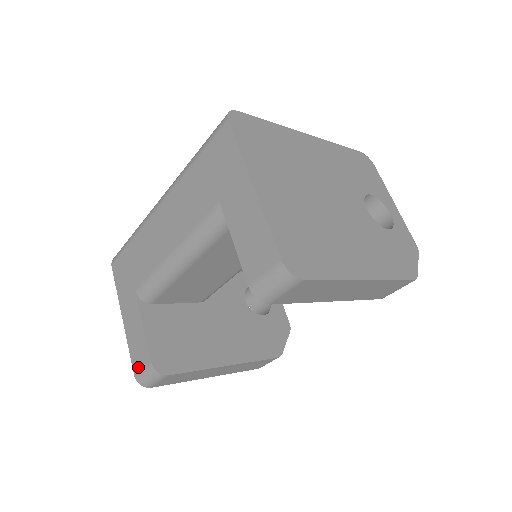
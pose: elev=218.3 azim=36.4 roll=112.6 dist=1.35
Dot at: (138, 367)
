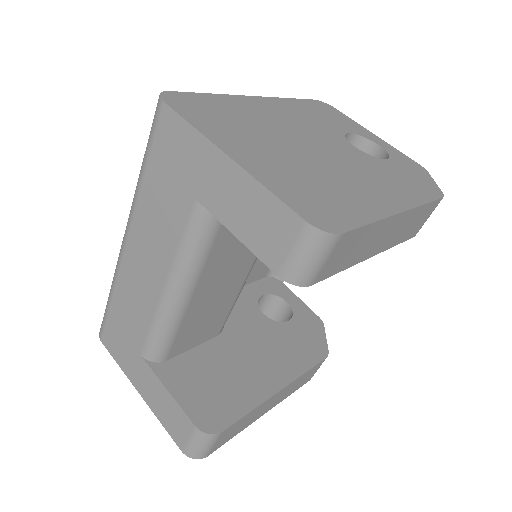
Dot at: (182, 440)
